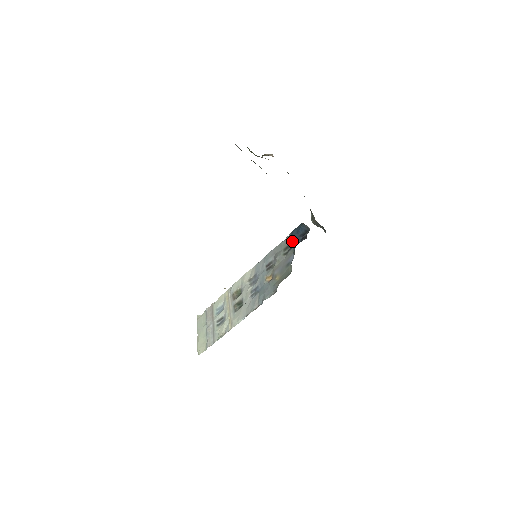
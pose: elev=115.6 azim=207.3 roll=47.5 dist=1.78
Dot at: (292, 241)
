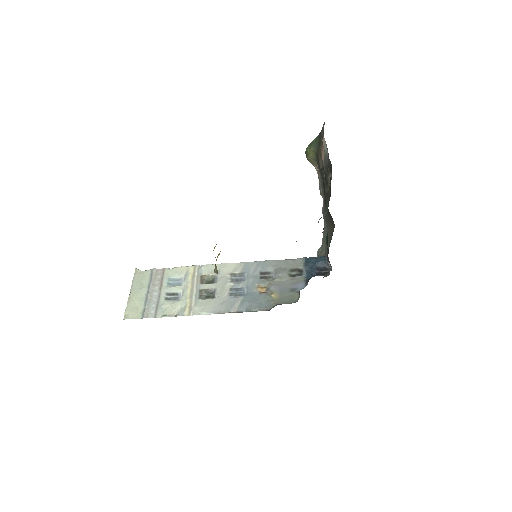
Dot at: (307, 268)
